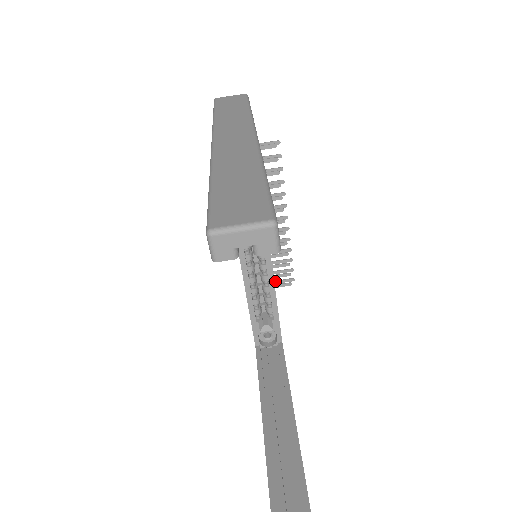
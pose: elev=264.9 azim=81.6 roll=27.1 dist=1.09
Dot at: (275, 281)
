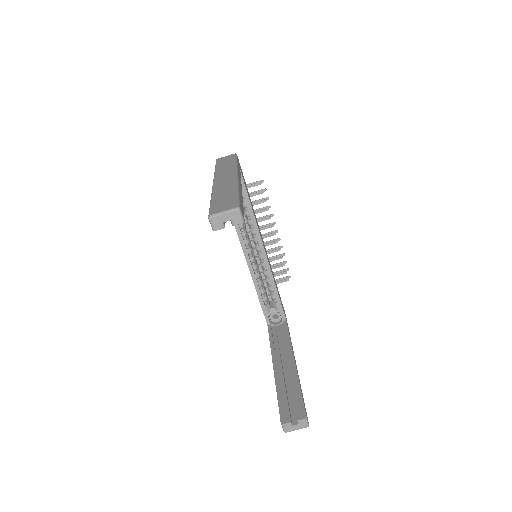
Dot at: (277, 279)
